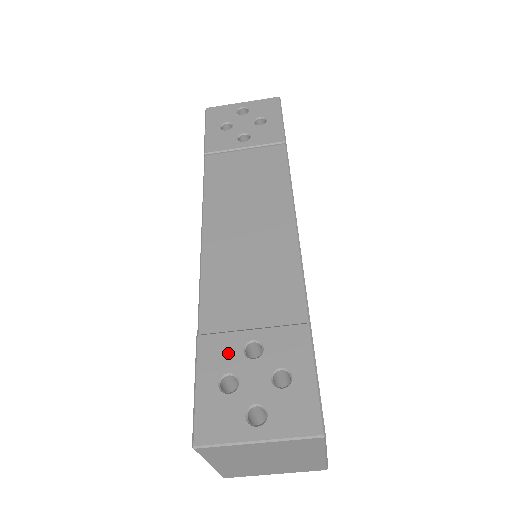
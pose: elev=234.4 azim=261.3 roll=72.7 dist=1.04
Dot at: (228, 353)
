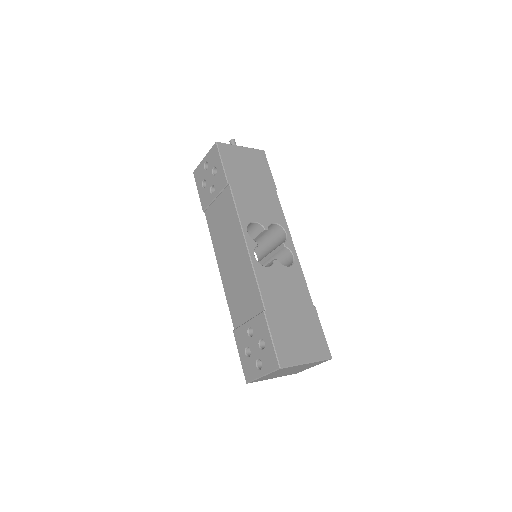
Dot at: (244, 337)
